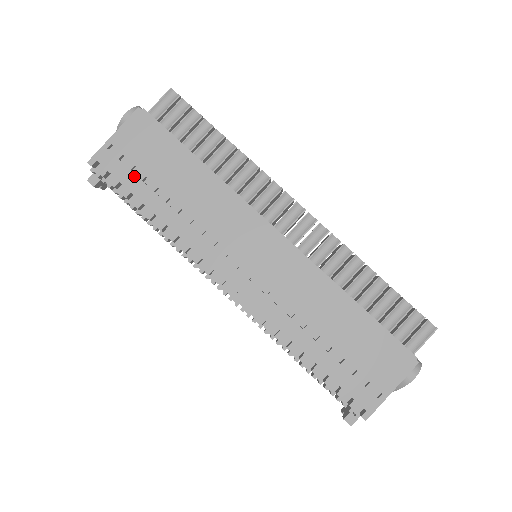
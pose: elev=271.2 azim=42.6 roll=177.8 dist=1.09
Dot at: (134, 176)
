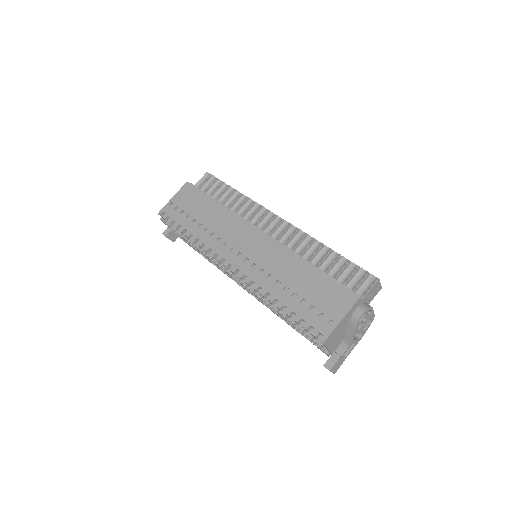
Dot at: (181, 216)
